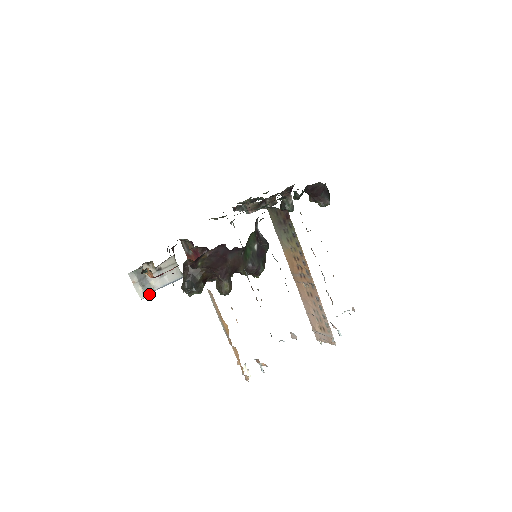
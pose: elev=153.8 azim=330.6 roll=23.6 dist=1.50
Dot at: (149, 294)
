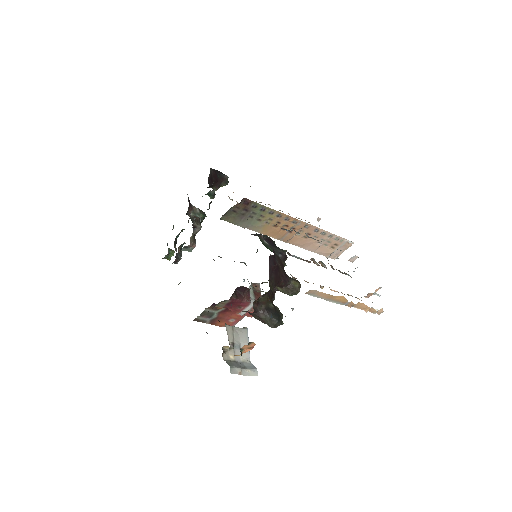
Dot at: (253, 367)
